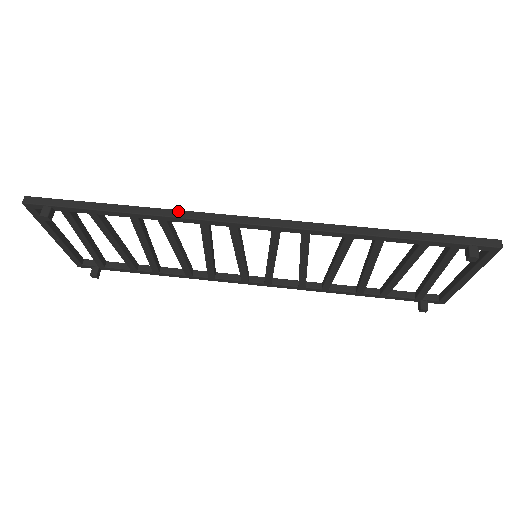
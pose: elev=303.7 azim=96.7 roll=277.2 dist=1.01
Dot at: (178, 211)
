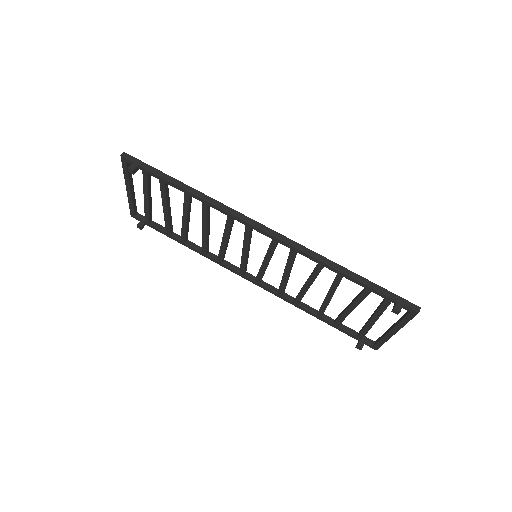
Dot at: (217, 201)
